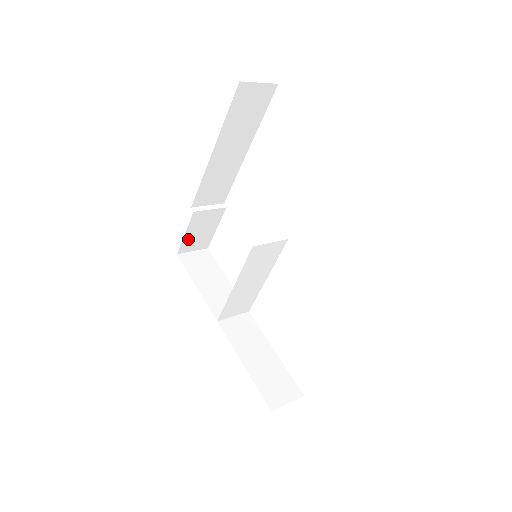
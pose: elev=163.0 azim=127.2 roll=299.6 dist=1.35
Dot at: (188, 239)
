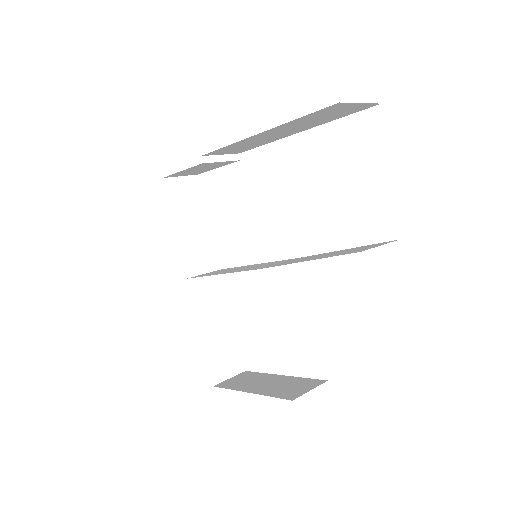
Dot at: (182, 172)
